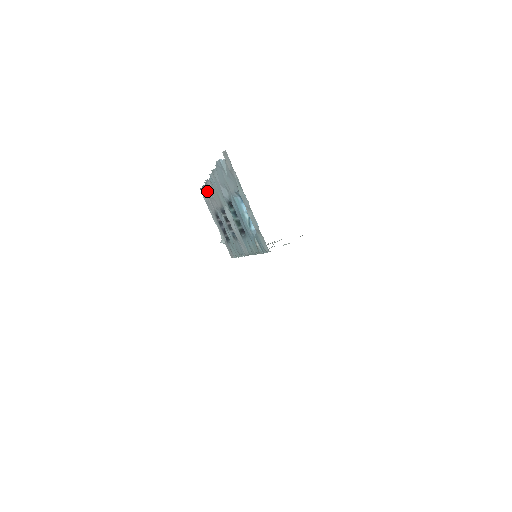
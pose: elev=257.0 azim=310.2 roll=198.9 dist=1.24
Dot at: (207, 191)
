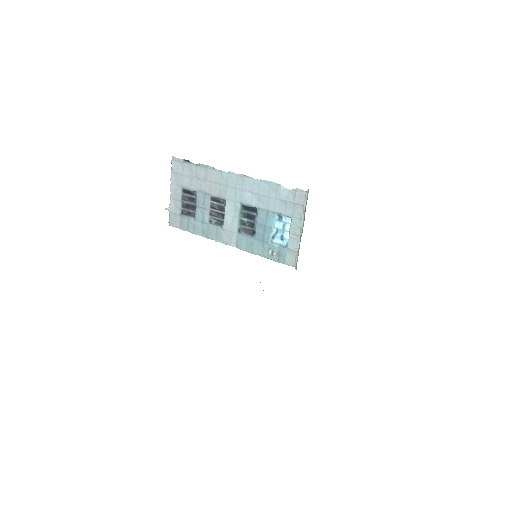
Dot at: (194, 170)
